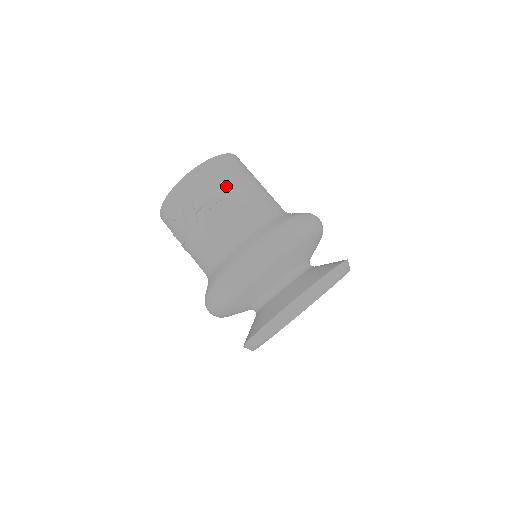
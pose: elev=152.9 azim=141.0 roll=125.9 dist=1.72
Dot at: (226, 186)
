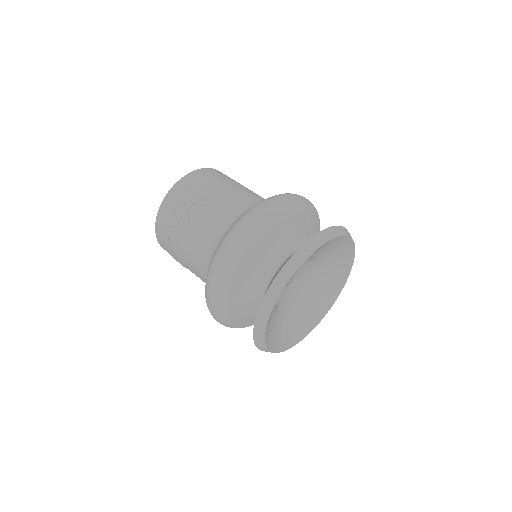
Dot at: (214, 185)
